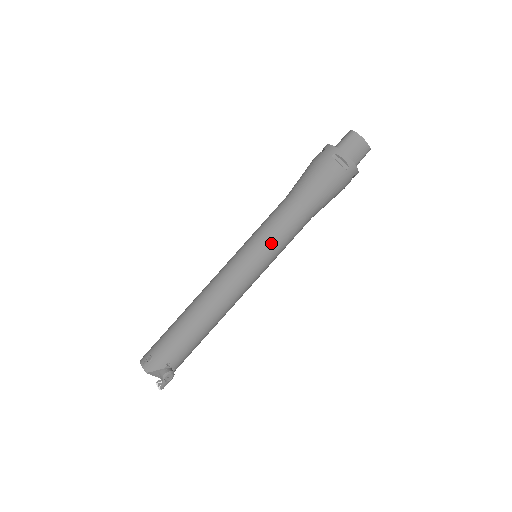
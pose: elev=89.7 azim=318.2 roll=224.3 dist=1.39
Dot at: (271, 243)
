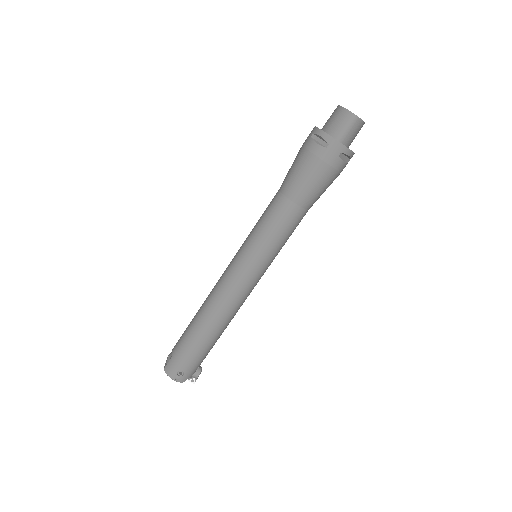
Dot at: (279, 250)
